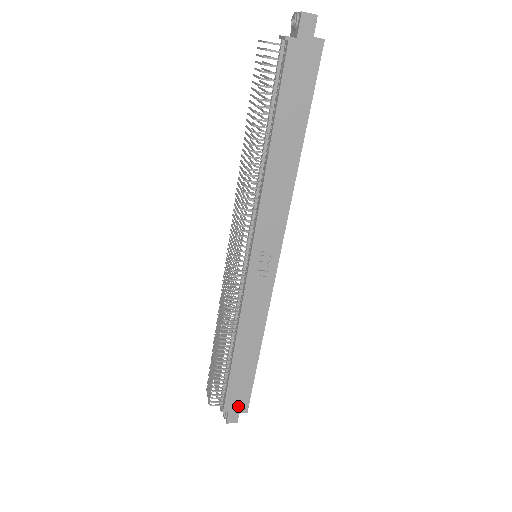
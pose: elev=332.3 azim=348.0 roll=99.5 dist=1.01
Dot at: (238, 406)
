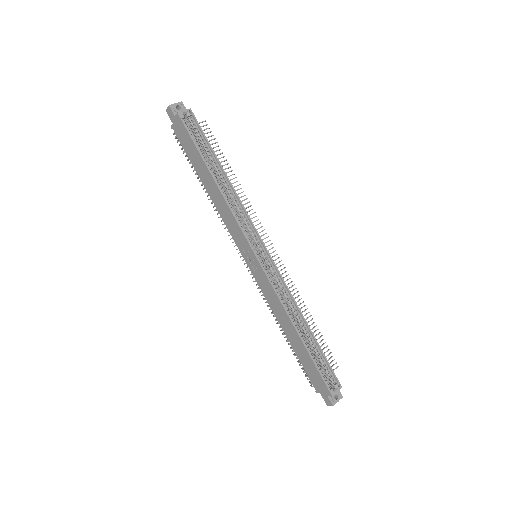
Dot at: (322, 388)
